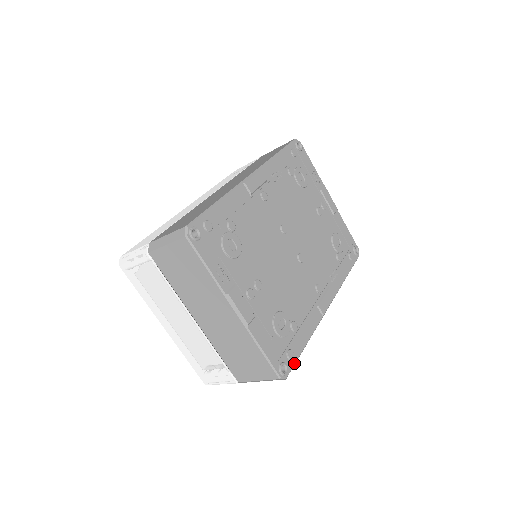
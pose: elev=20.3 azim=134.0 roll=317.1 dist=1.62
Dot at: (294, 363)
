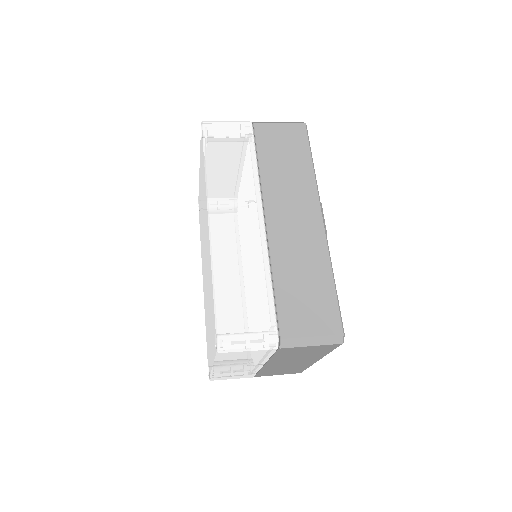
Dot at: occluded
